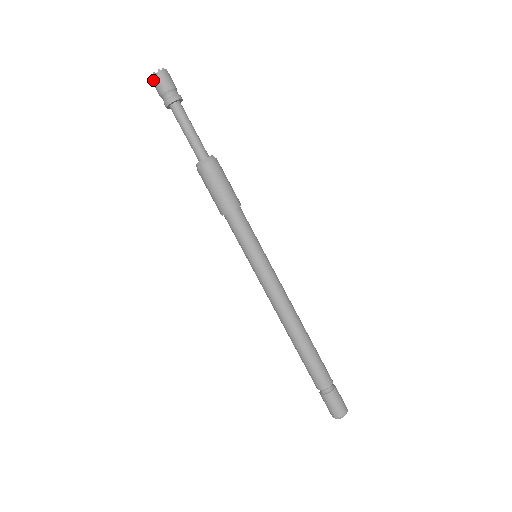
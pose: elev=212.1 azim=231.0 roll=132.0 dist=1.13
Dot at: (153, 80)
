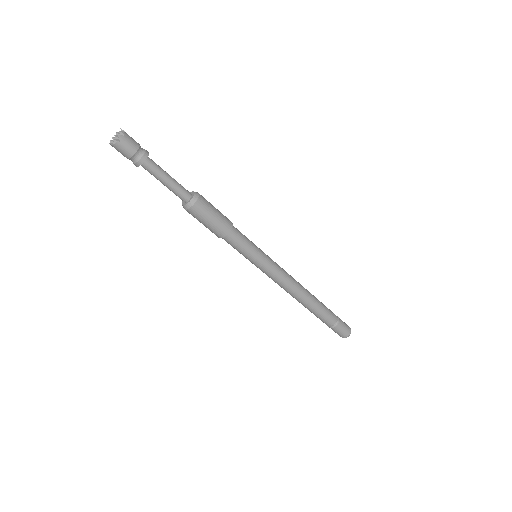
Dot at: (116, 147)
